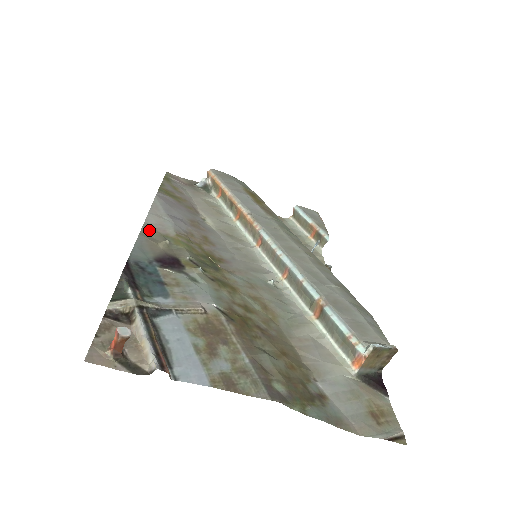
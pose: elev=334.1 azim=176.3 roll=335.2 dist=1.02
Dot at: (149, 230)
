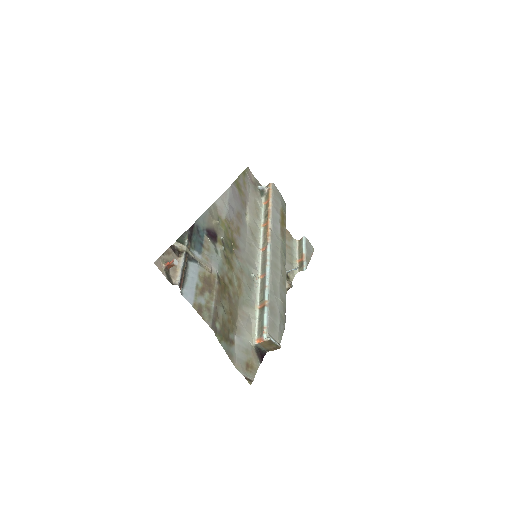
Dot at: (214, 209)
